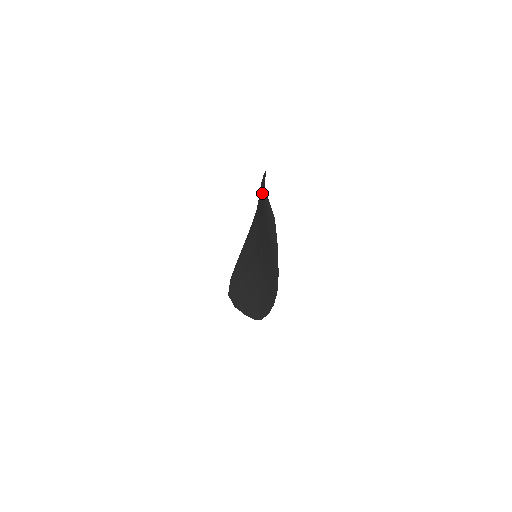
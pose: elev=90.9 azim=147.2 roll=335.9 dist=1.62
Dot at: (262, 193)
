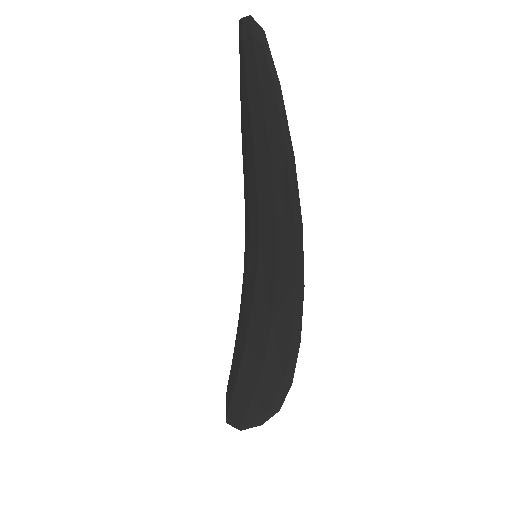
Dot at: (241, 57)
